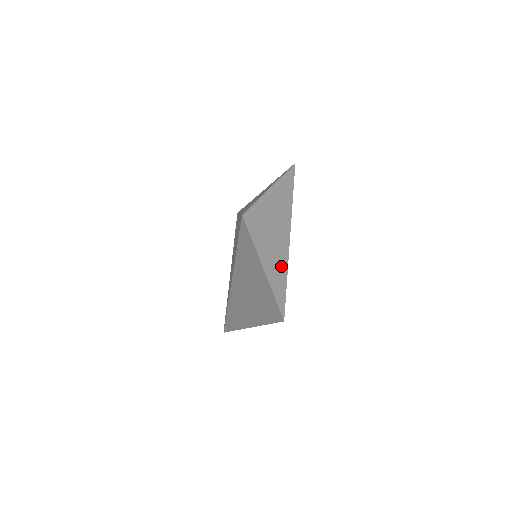
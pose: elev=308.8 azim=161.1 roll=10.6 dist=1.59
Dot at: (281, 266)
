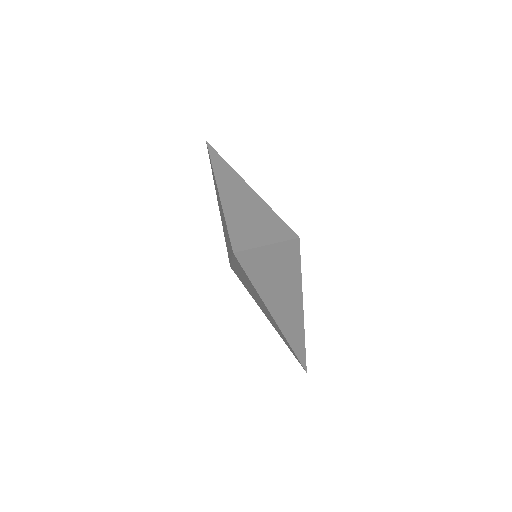
Dot at: (297, 334)
